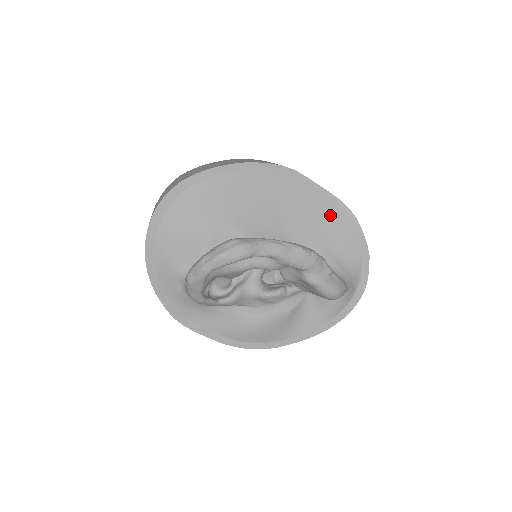
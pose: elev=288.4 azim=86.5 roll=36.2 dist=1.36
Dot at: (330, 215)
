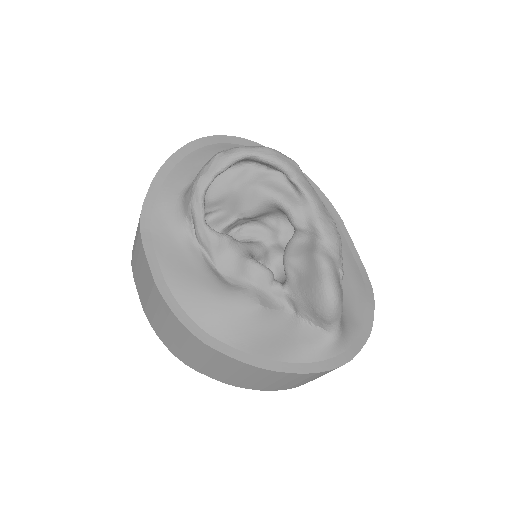
Dot at: (351, 272)
